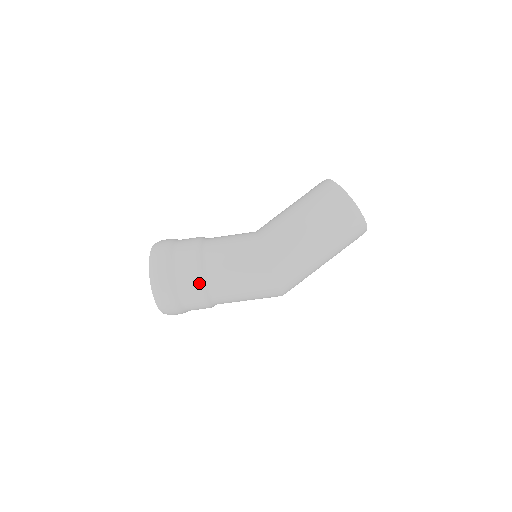
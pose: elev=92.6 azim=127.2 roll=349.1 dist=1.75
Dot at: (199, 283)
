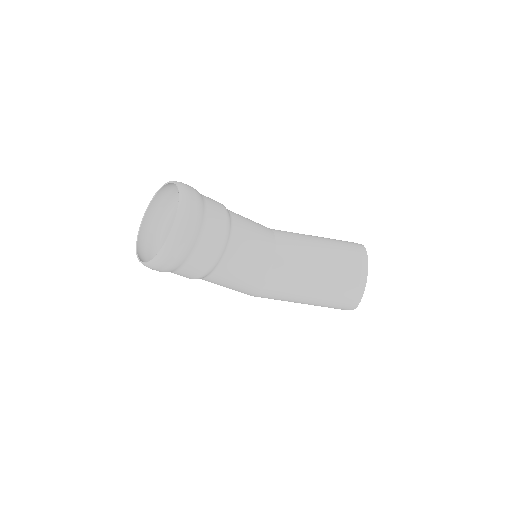
Dot at: occluded
